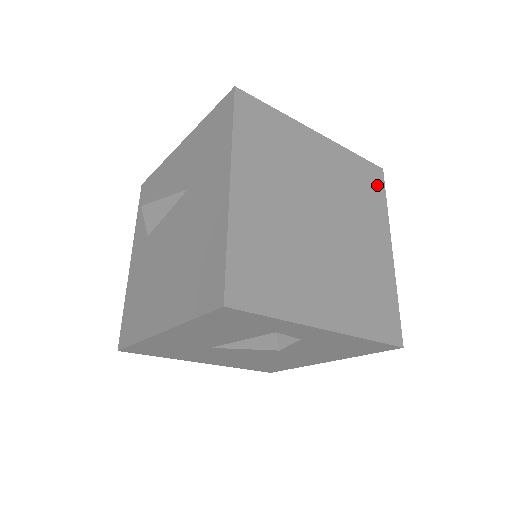
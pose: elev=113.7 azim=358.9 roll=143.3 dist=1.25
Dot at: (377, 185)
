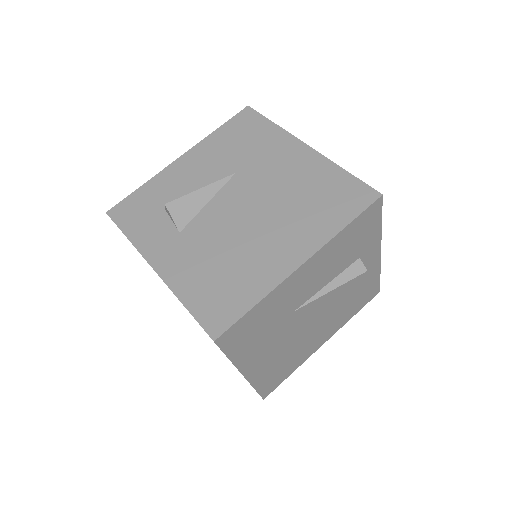
Dot at: occluded
